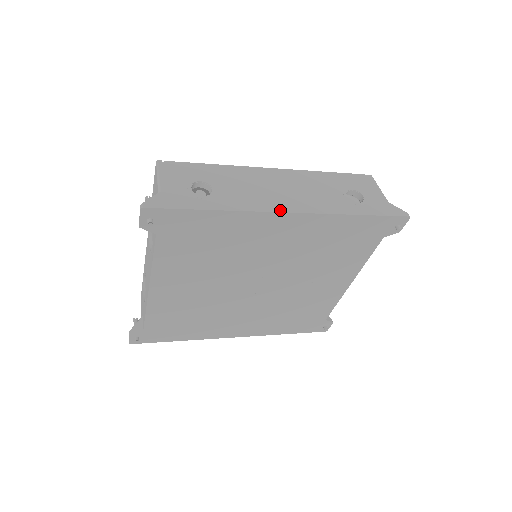
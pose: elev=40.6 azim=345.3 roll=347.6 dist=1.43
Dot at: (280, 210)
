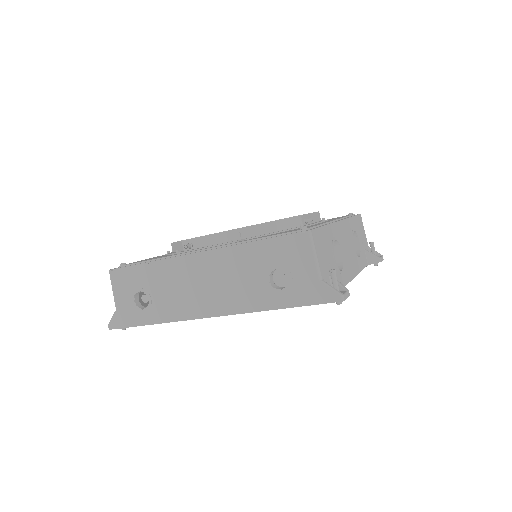
Dot at: (201, 316)
